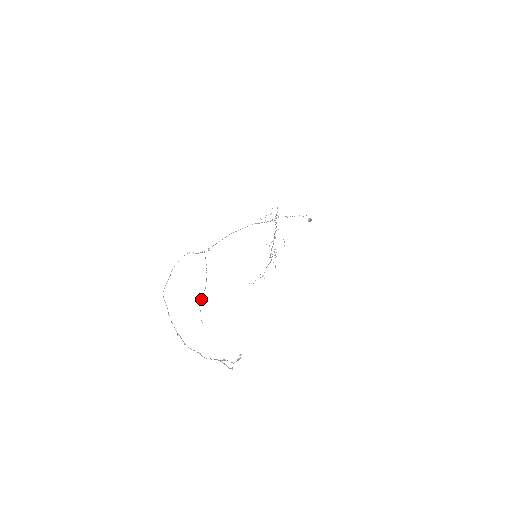
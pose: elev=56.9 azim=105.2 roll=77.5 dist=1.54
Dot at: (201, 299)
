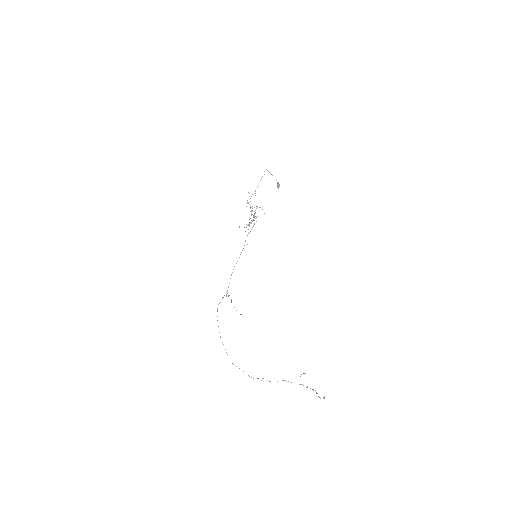
Dot at: occluded
